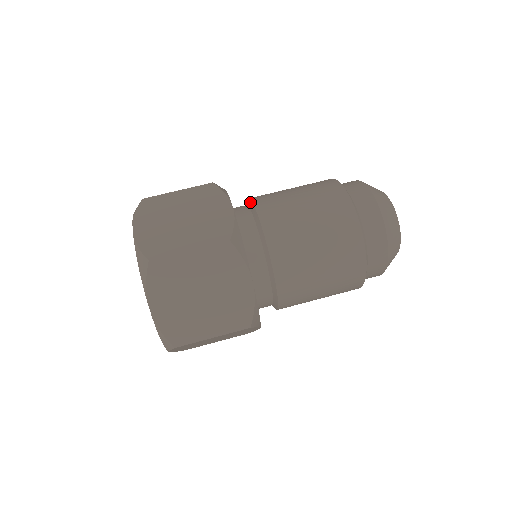
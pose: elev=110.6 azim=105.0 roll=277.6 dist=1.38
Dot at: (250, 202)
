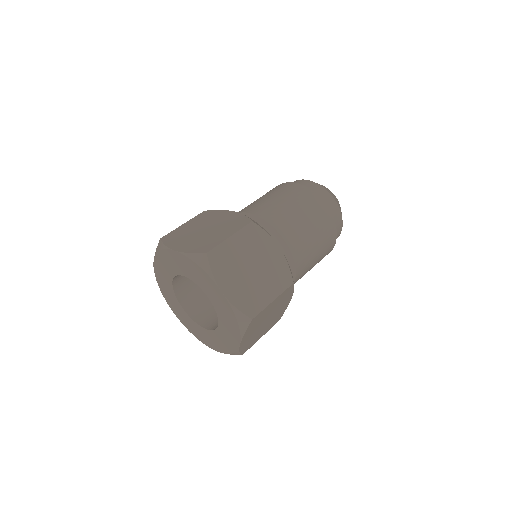
Dot at: occluded
